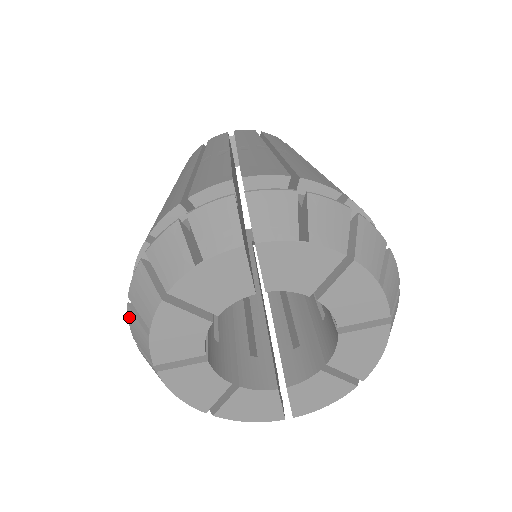
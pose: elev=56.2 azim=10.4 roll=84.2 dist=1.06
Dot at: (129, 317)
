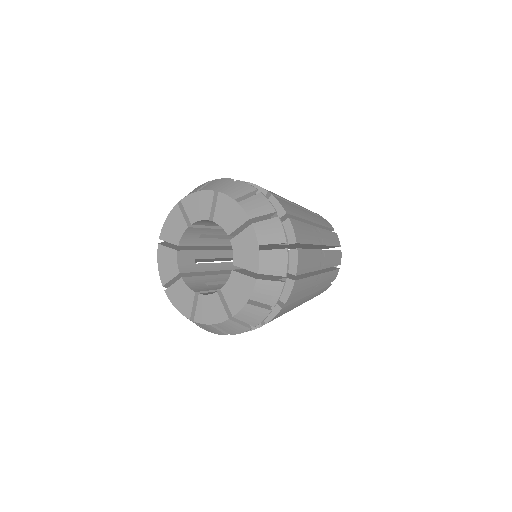
Dot at: (203, 184)
